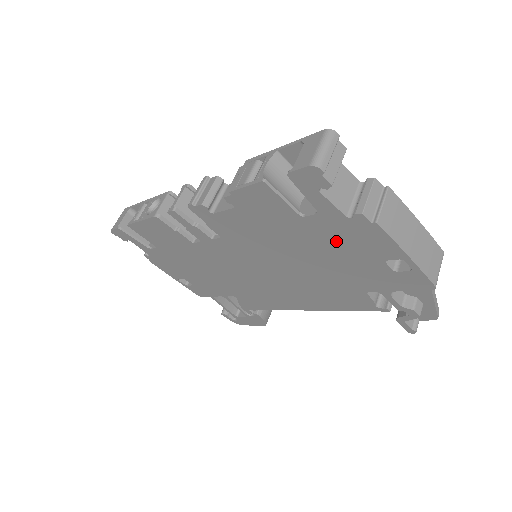
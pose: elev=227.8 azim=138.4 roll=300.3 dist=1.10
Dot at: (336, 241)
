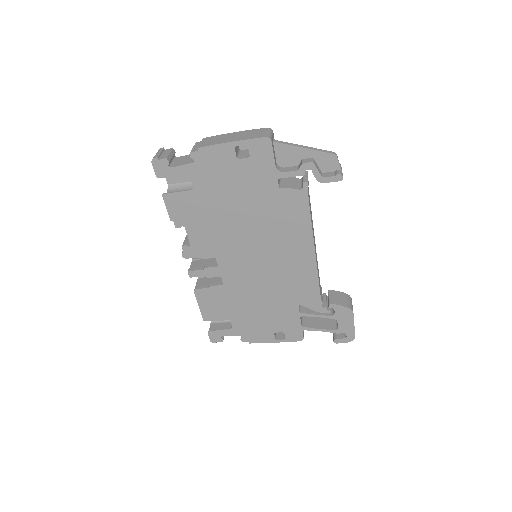
Dot at: (217, 180)
